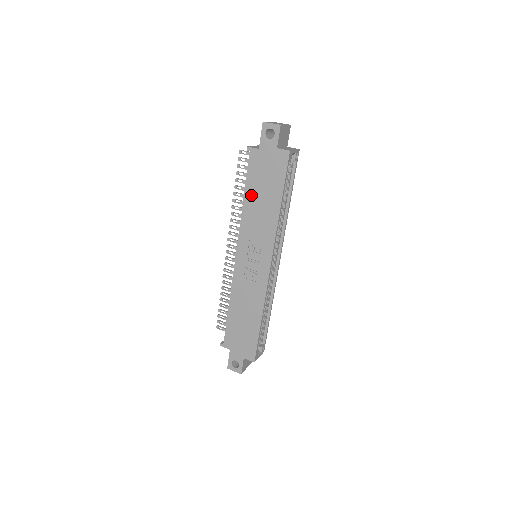
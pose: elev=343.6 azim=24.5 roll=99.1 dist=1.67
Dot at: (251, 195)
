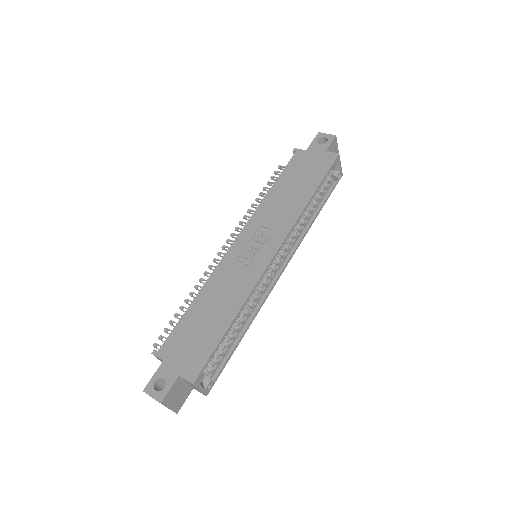
Dot at: (281, 185)
